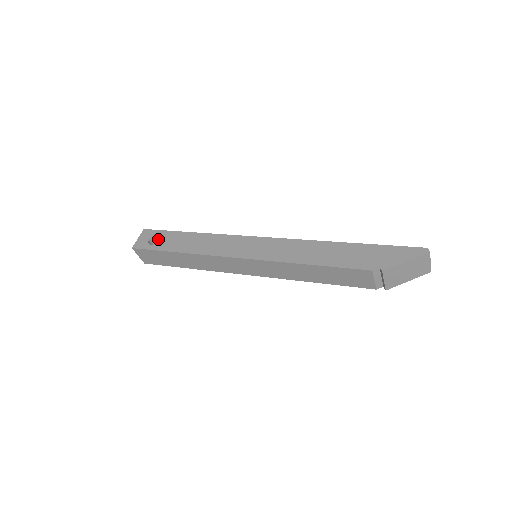
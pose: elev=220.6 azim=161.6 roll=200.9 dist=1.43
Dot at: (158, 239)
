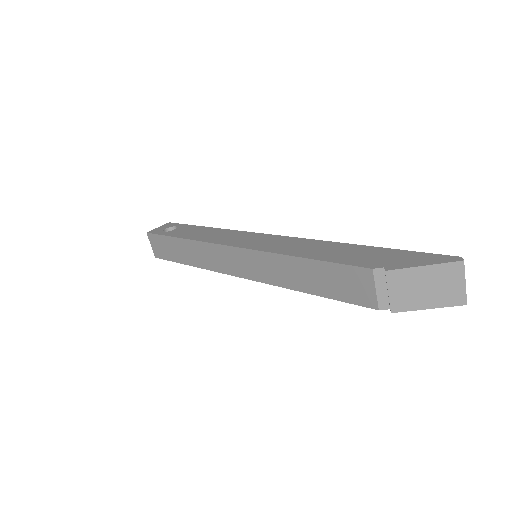
Dot at: occluded
